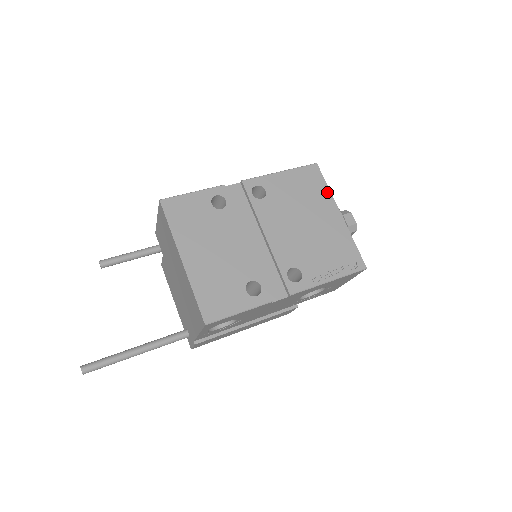
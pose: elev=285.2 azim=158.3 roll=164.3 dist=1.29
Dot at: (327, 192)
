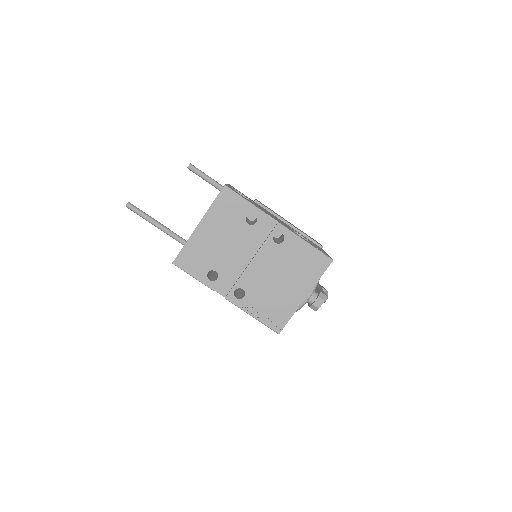
Dot at: (315, 280)
